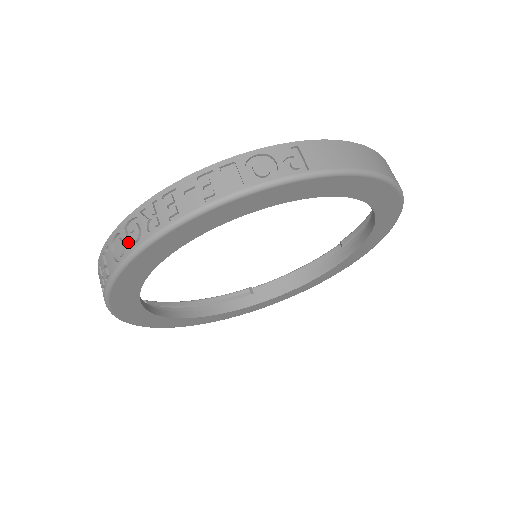
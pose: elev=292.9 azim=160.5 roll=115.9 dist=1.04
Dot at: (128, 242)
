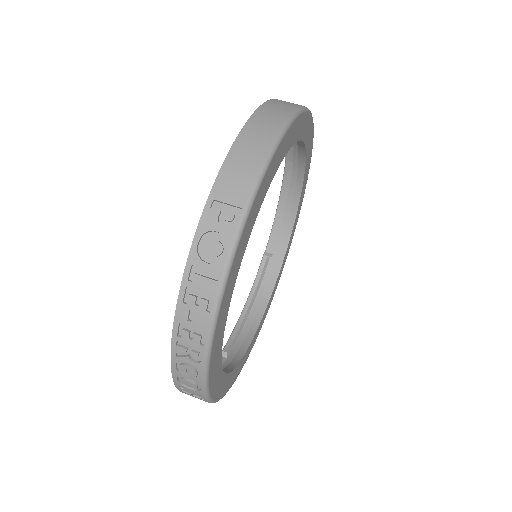
Dot at: (192, 378)
